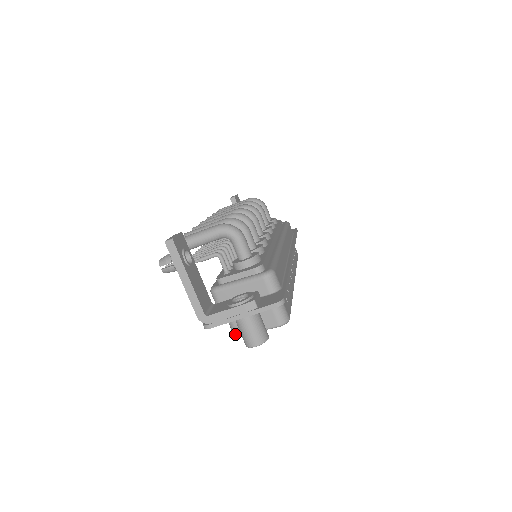
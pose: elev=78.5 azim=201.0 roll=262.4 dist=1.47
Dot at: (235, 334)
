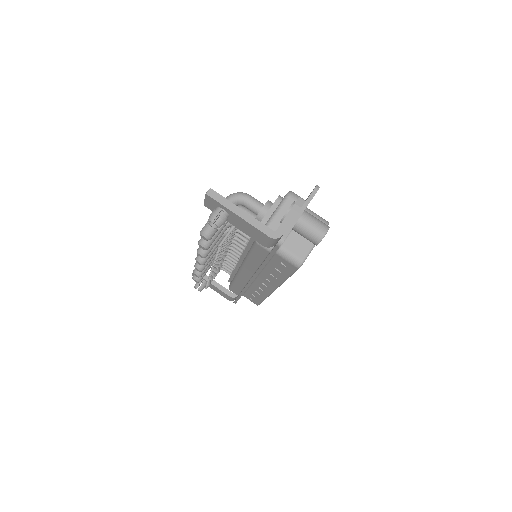
Dot at: (300, 263)
